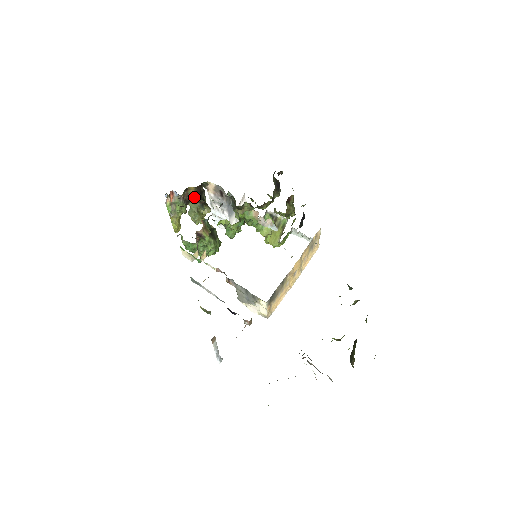
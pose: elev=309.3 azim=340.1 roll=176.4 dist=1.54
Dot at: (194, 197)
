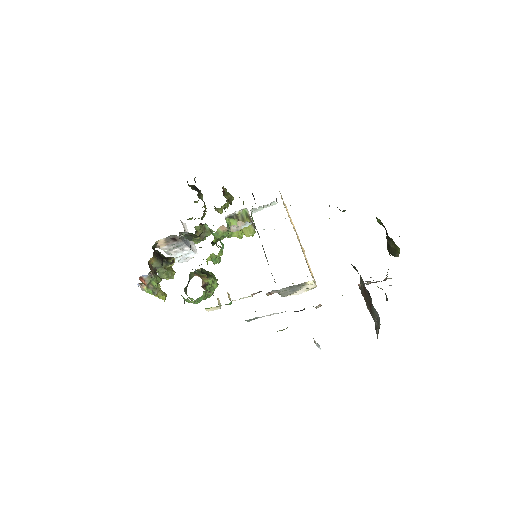
Dot at: (158, 263)
